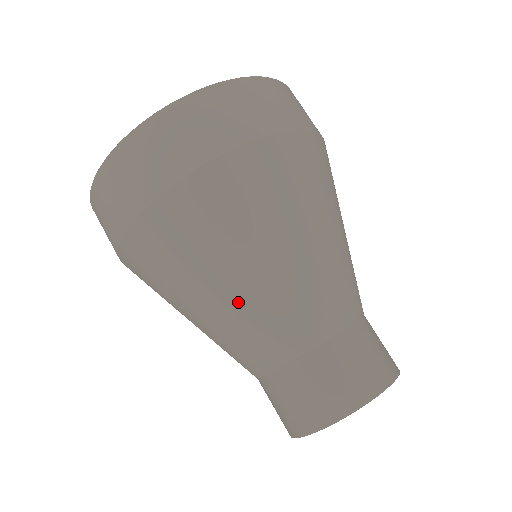
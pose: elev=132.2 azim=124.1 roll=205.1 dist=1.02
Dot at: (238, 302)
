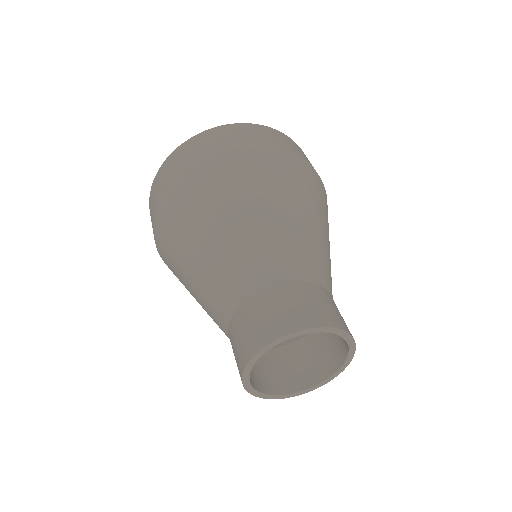
Dot at: (219, 246)
